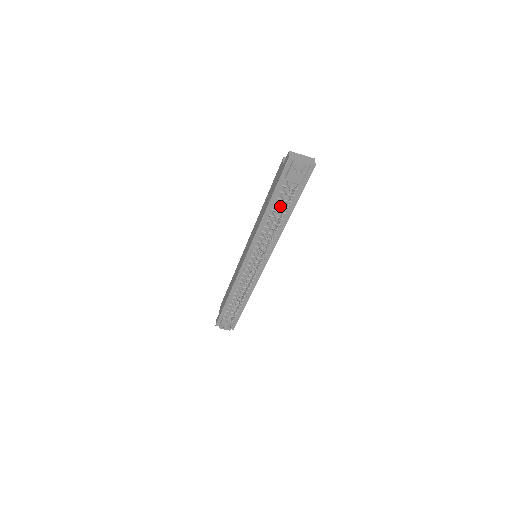
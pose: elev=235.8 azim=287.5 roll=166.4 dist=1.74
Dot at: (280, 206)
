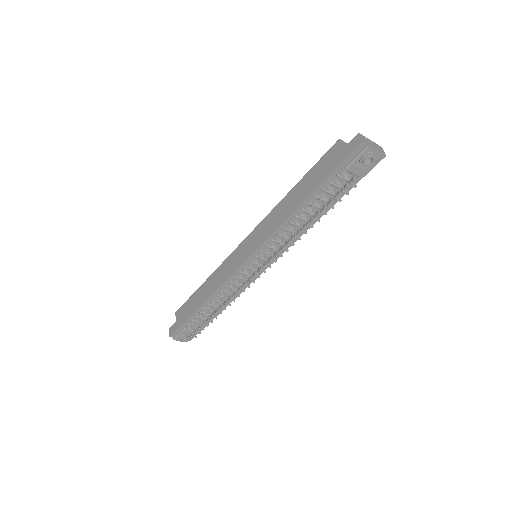
Dot at: (326, 200)
